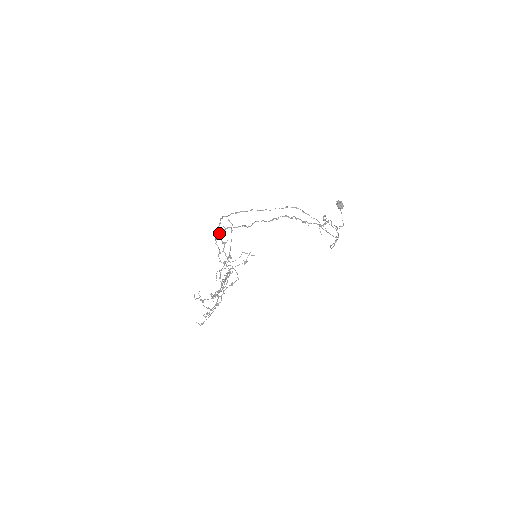
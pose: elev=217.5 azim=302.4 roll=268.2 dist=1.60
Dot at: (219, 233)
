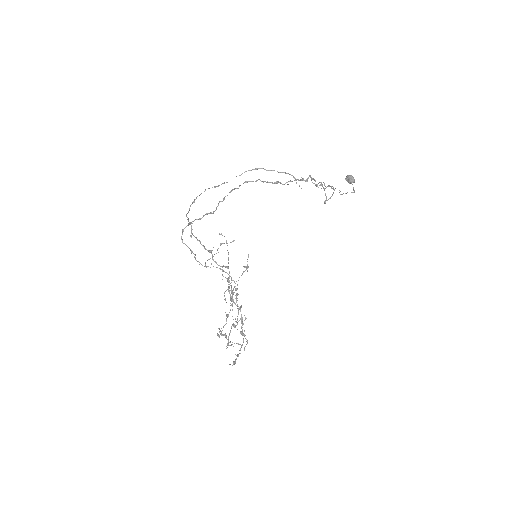
Dot at: (182, 230)
